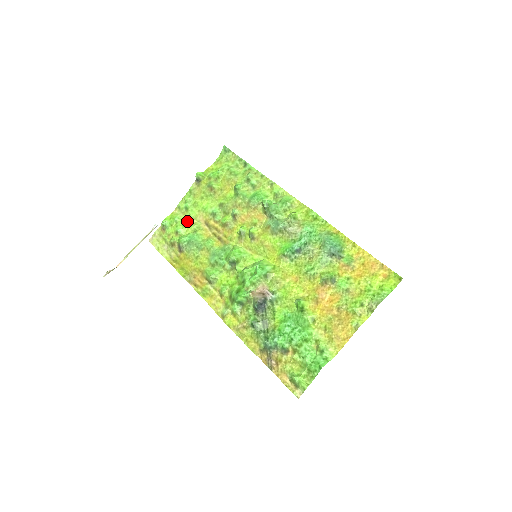
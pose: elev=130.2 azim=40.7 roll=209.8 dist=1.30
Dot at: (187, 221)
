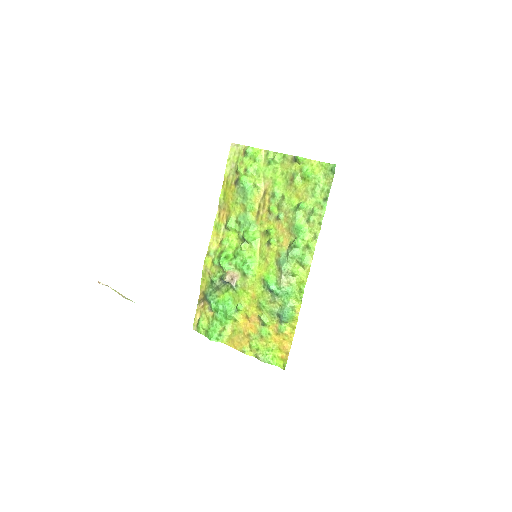
Dot at: (259, 172)
